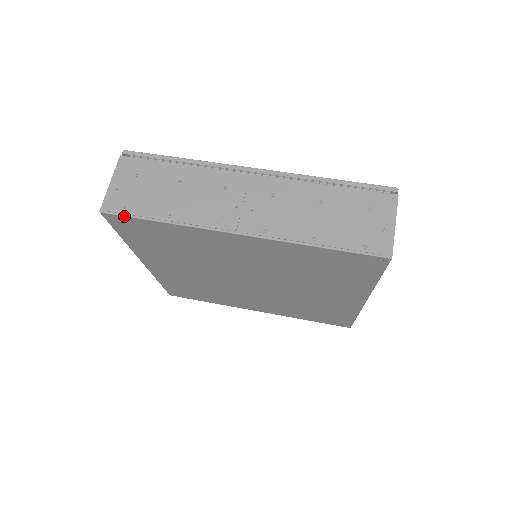
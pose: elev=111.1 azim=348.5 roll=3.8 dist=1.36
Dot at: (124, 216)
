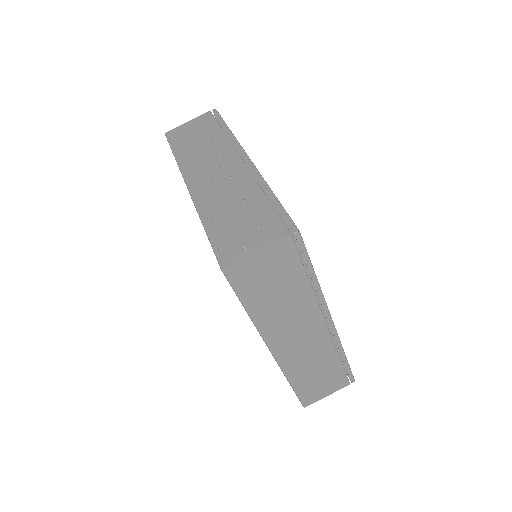
Dot at: (168, 142)
